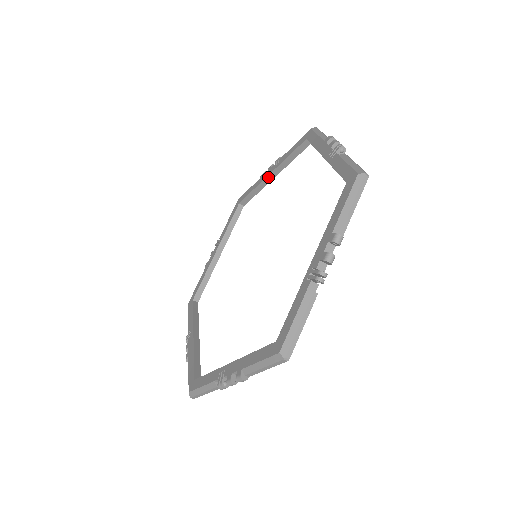
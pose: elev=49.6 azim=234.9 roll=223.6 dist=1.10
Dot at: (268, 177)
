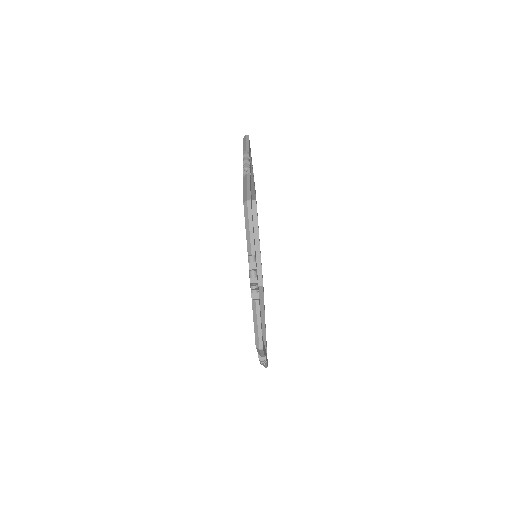
Dot at: (256, 247)
